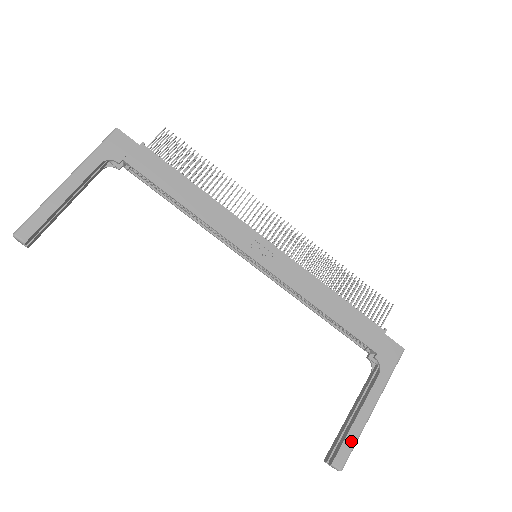
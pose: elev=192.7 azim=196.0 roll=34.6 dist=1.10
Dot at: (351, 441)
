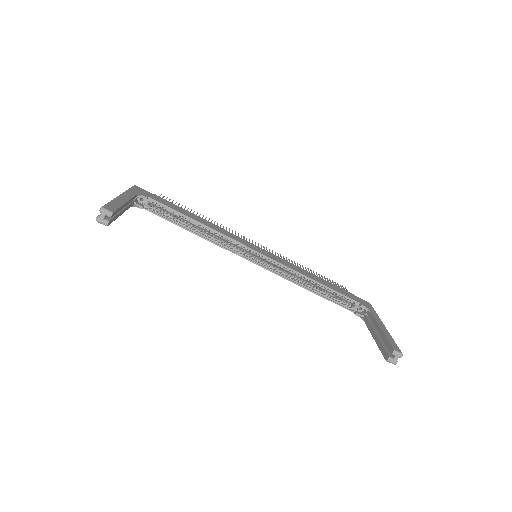
Dot at: (391, 340)
